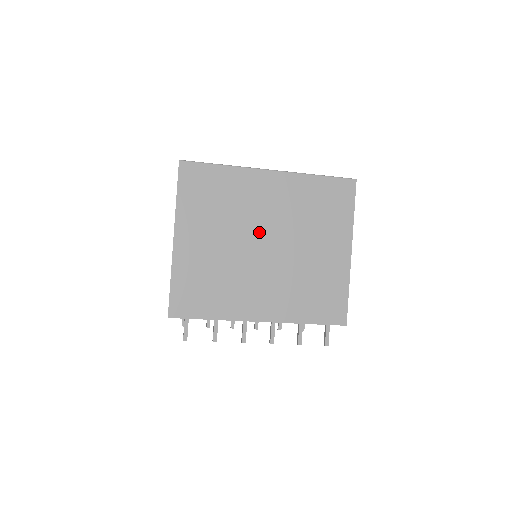
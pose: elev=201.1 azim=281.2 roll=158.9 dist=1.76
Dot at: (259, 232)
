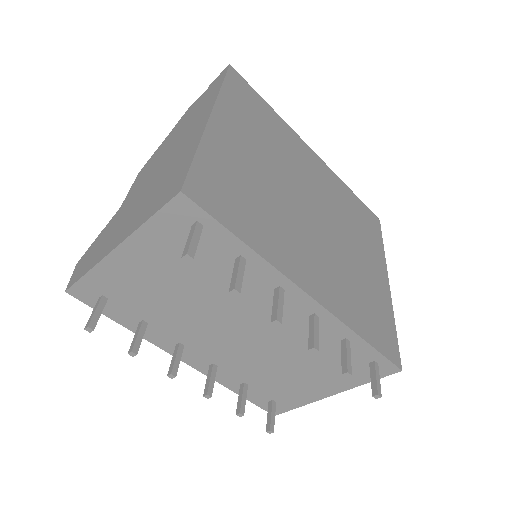
Dot at: (305, 191)
